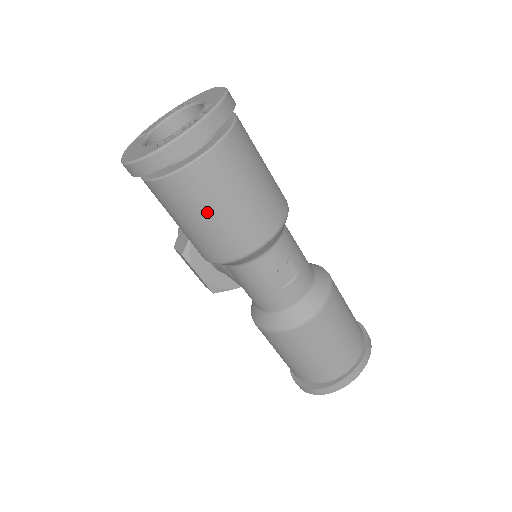
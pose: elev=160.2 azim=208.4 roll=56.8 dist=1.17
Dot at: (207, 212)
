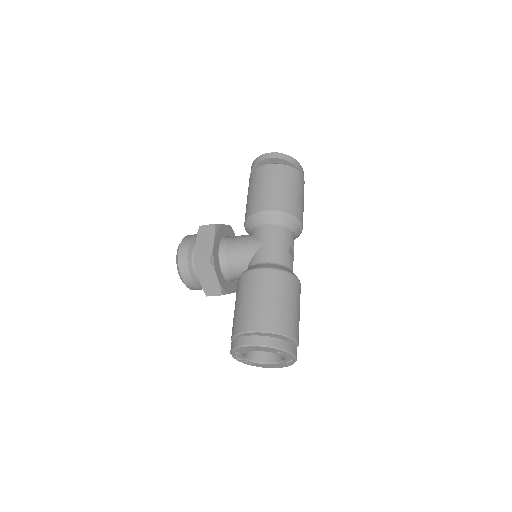
Dot at: (293, 188)
